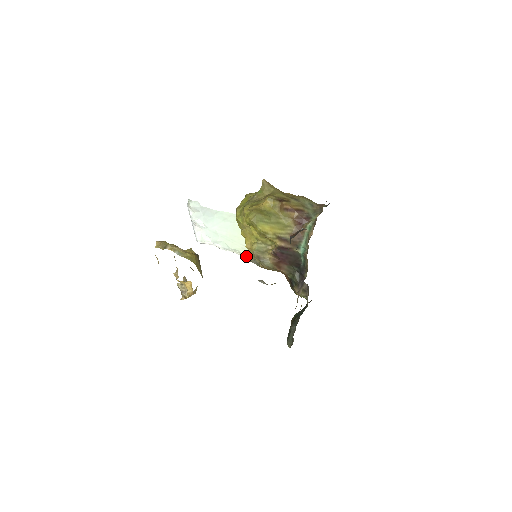
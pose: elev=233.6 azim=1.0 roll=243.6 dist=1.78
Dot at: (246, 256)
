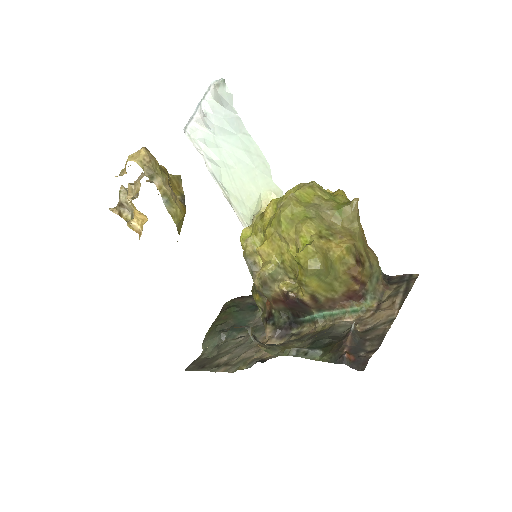
Dot at: (232, 206)
